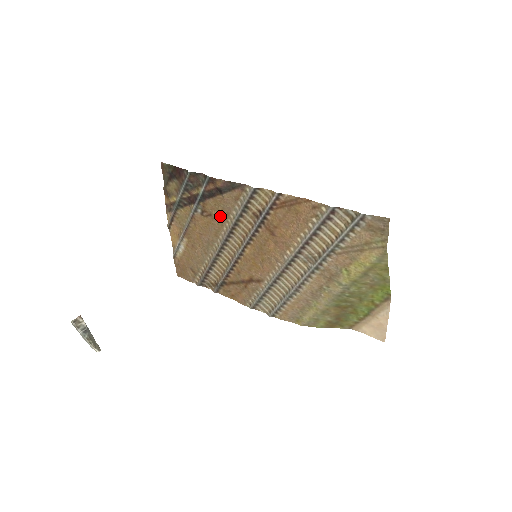
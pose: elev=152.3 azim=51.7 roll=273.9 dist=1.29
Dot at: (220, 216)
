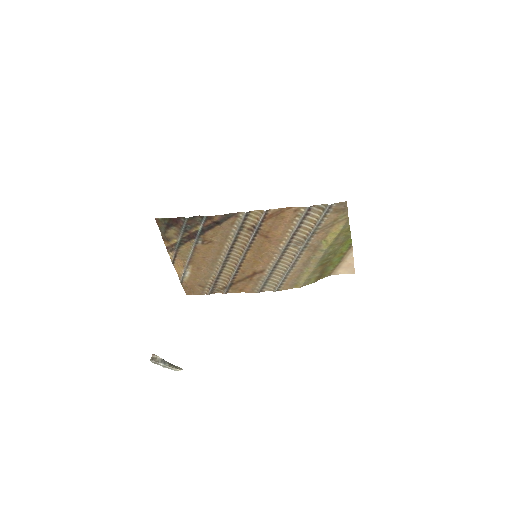
Dot at: (220, 240)
